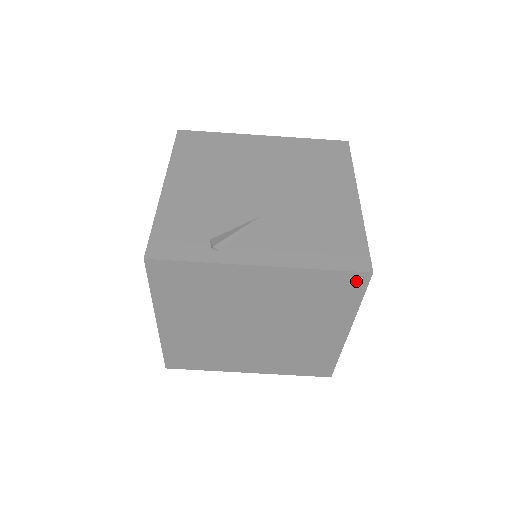
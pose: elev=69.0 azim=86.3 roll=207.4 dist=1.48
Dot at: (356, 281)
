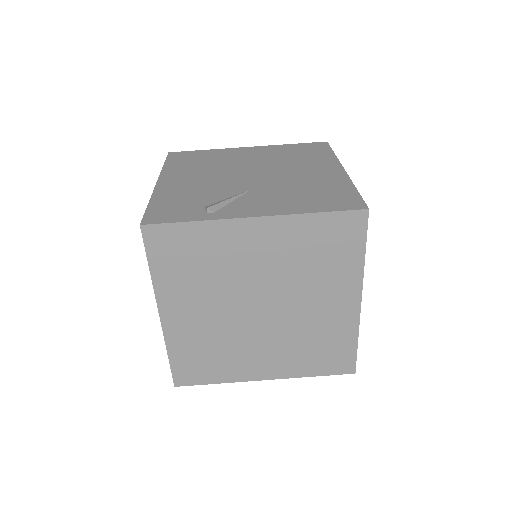
Dot at: (354, 223)
